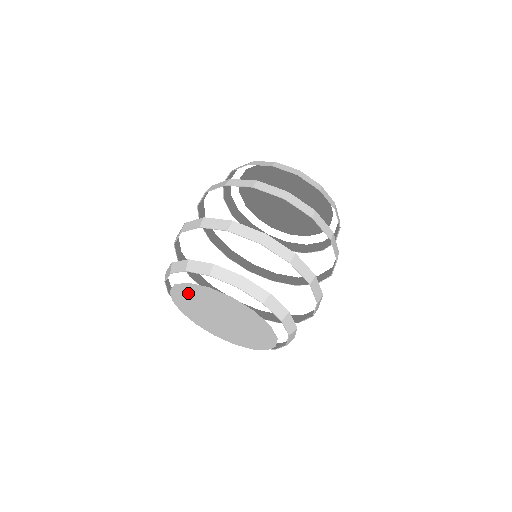
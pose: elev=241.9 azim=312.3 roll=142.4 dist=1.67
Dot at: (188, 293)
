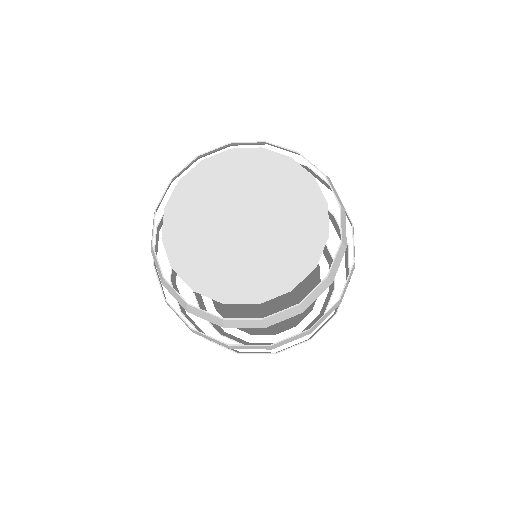
Dot at: (196, 190)
